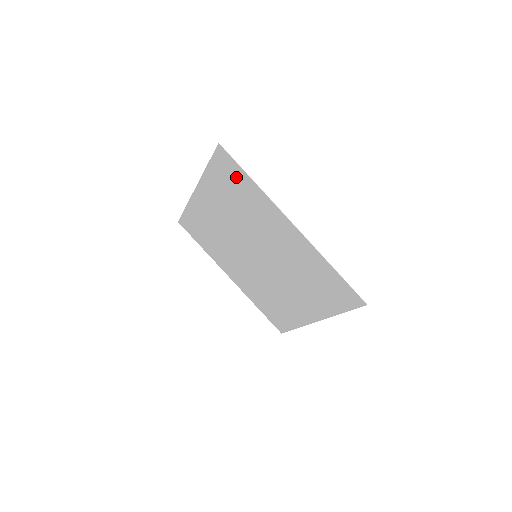
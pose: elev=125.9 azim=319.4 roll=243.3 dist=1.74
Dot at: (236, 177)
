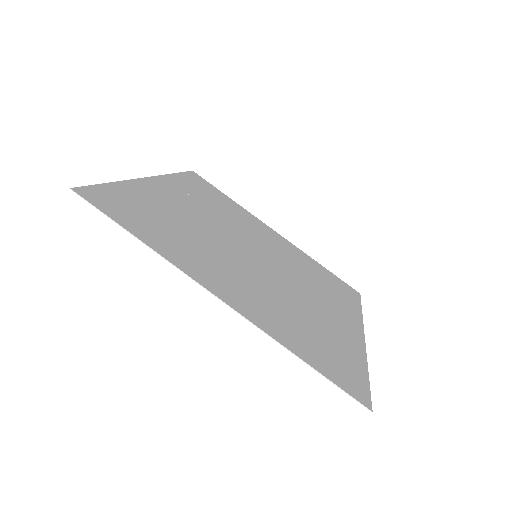
Dot at: (131, 218)
